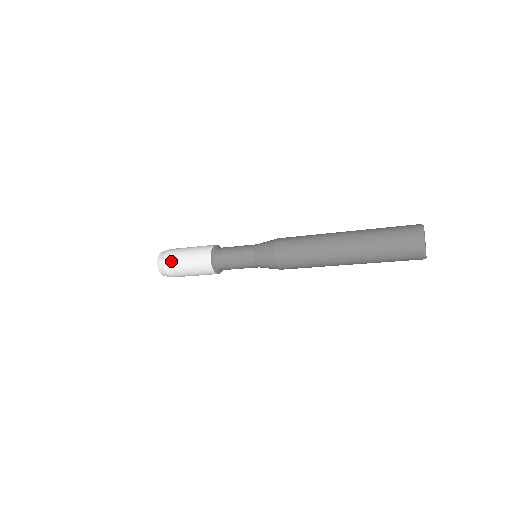
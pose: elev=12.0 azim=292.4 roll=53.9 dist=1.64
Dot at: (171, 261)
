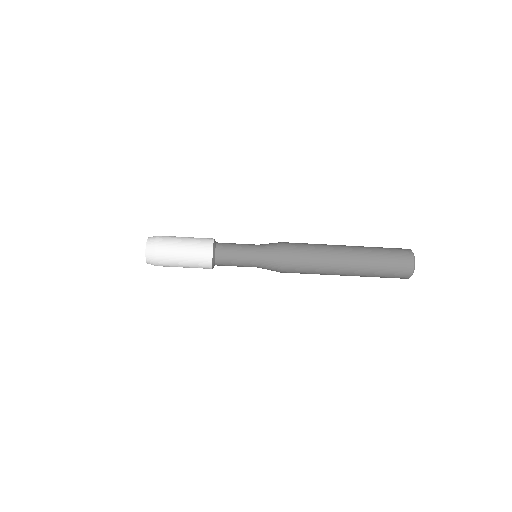
Dot at: (164, 254)
